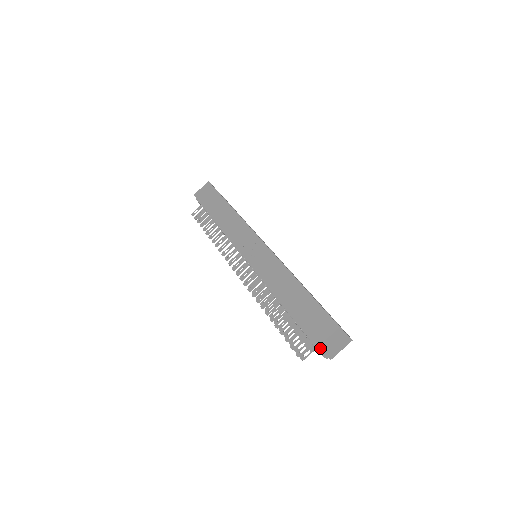
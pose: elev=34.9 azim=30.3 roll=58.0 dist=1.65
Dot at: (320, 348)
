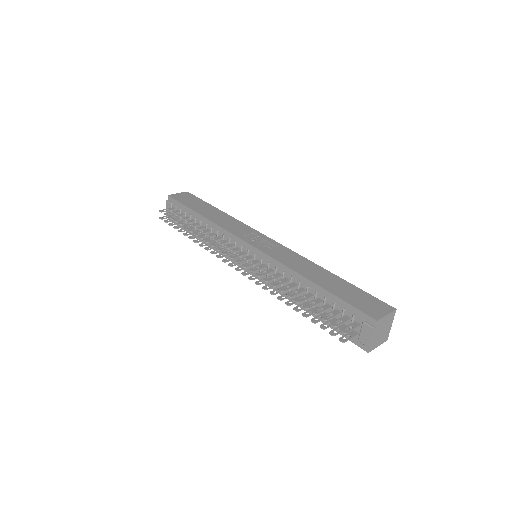
Dot at: (377, 324)
